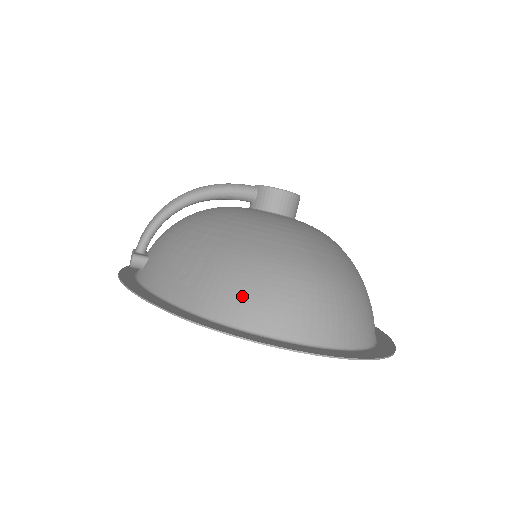
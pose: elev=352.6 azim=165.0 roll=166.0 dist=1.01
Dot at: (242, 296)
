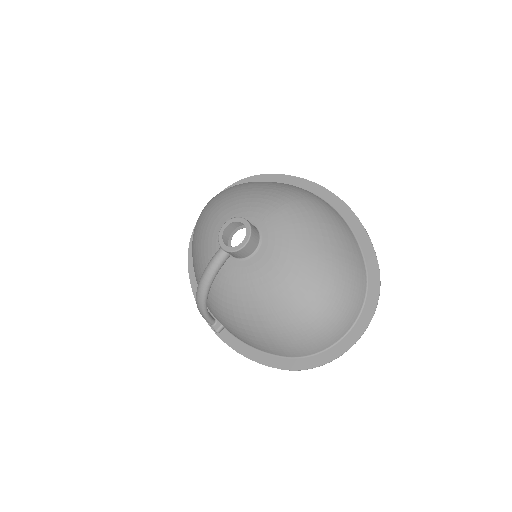
Dot at: (304, 346)
